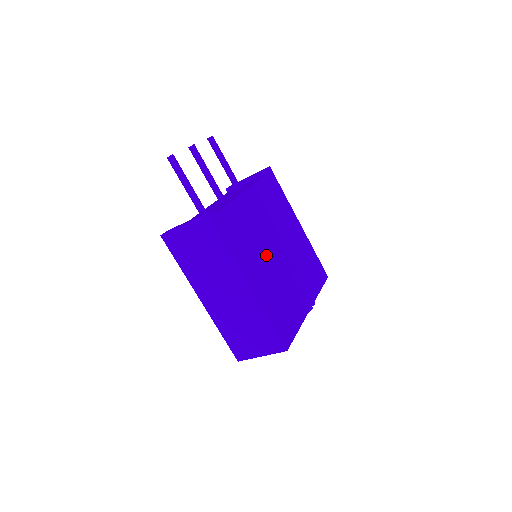
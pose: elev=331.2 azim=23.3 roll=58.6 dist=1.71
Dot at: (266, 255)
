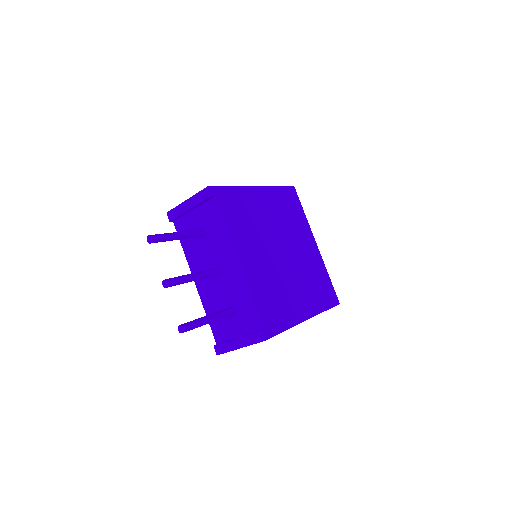
Dot at: (287, 275)
